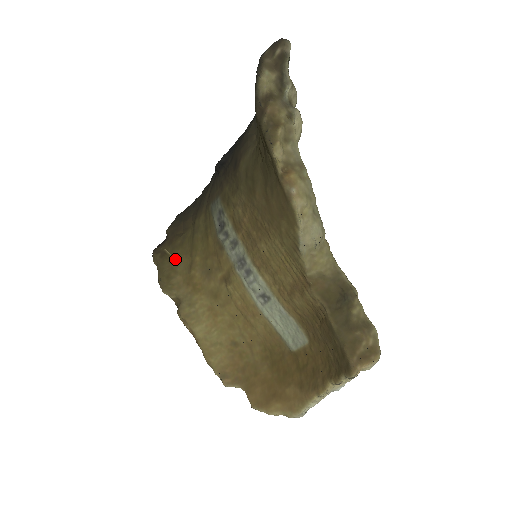
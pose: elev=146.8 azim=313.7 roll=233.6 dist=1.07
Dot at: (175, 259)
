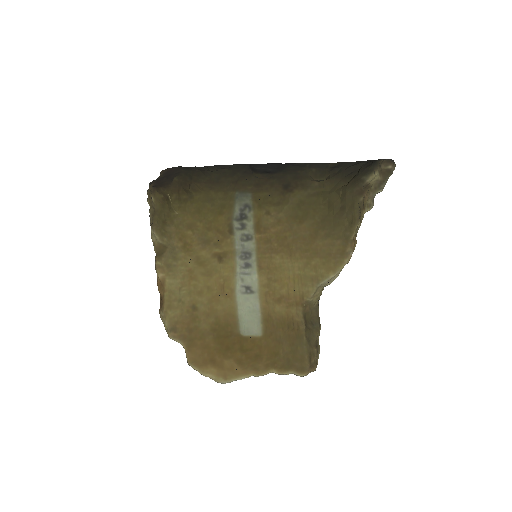
Dot at: (175, 210)
